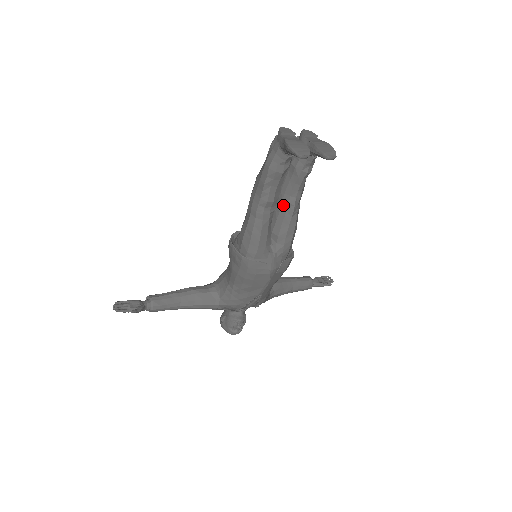
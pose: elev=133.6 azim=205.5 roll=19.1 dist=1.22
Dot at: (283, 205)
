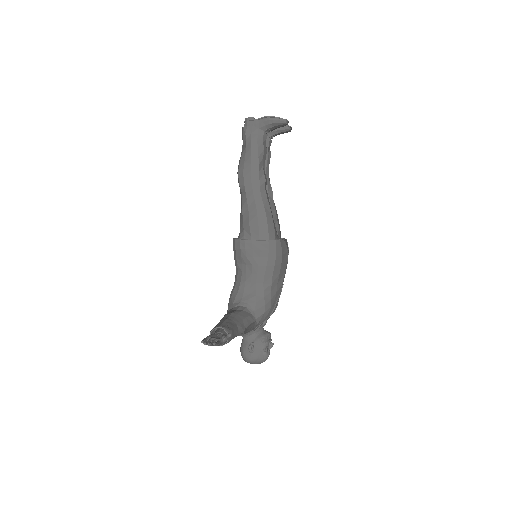
Dot at: occluded
